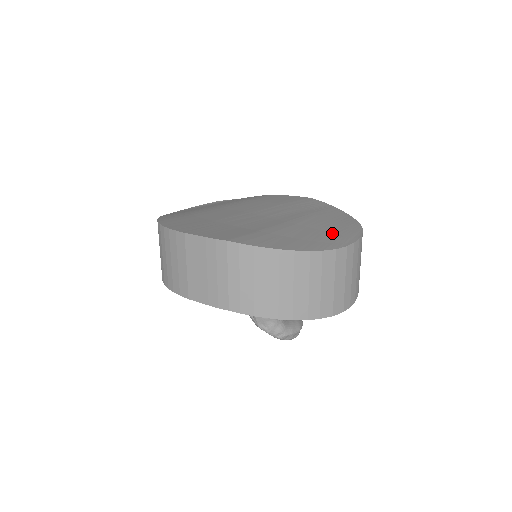
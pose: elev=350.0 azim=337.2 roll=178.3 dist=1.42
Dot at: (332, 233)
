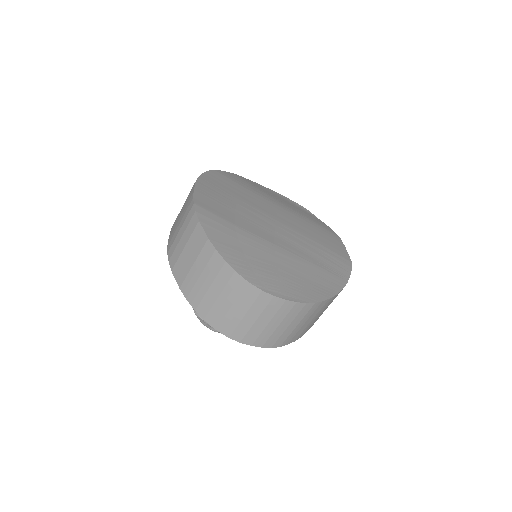
Dot at: (279, 278)
